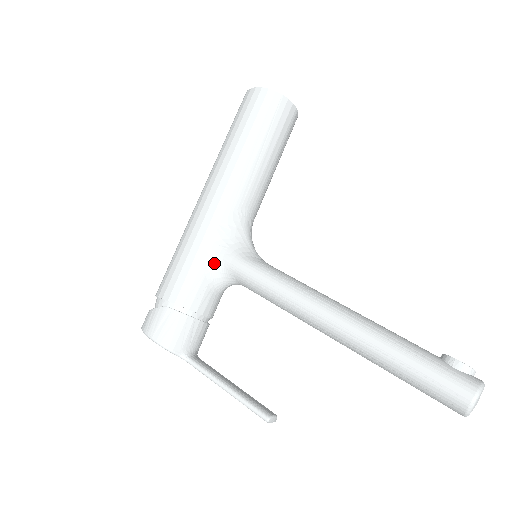
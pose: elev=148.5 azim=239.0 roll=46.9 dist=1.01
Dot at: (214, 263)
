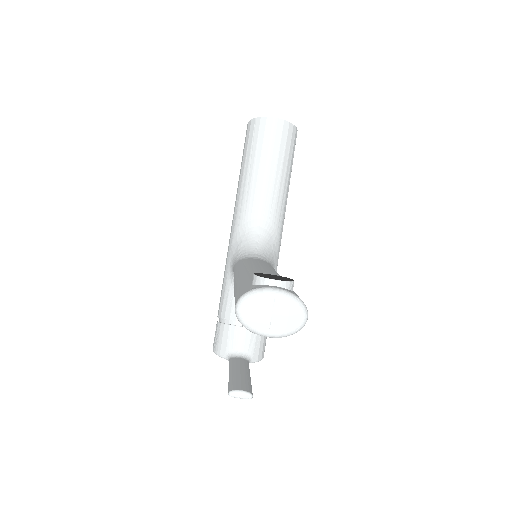
Dot at: (232, 275)
